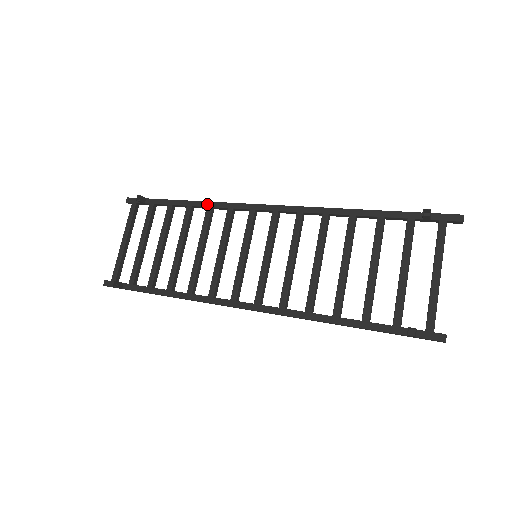
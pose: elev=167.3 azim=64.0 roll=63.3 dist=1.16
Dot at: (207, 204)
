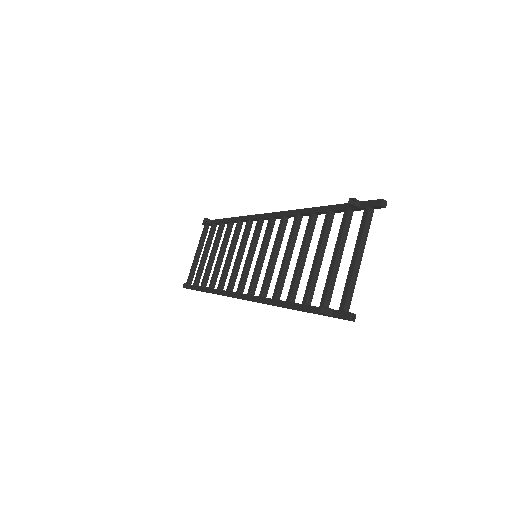
Dot at: (238, 219)
